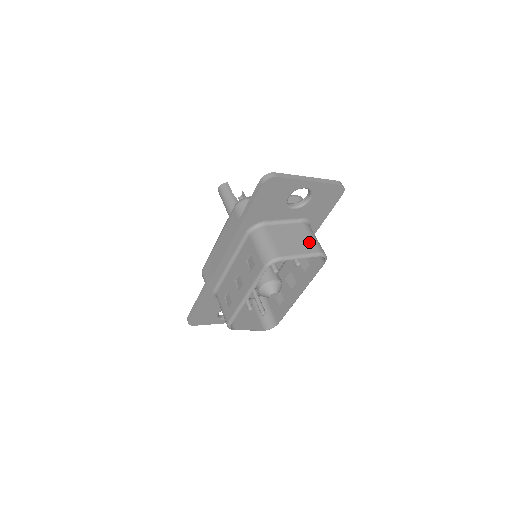
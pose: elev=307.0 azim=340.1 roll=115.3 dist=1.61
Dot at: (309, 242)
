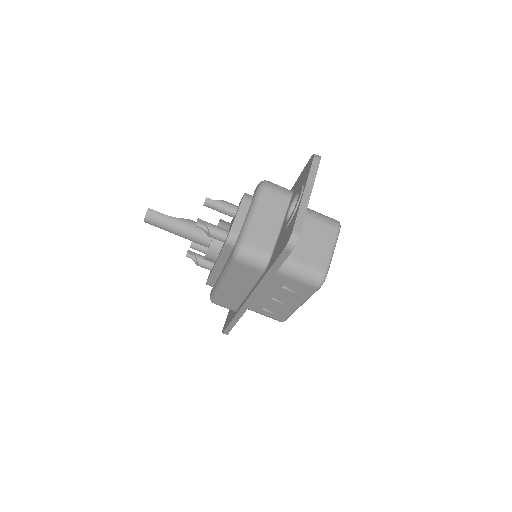
Dot at: (323, 228)
